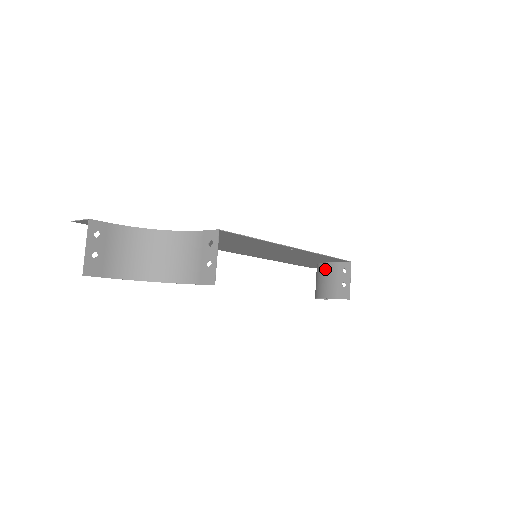
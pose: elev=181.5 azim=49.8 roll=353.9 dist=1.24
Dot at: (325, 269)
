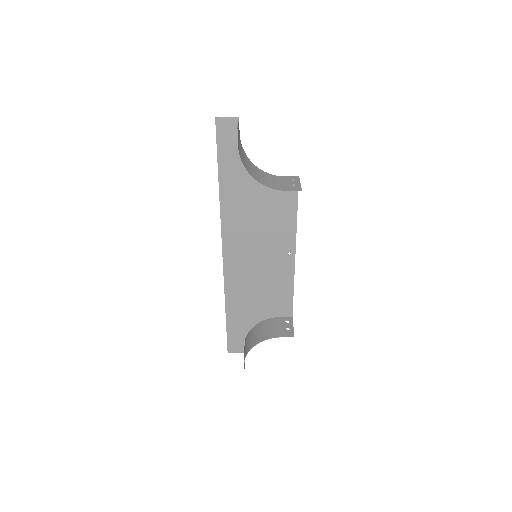
Dot at: (268, 322)
